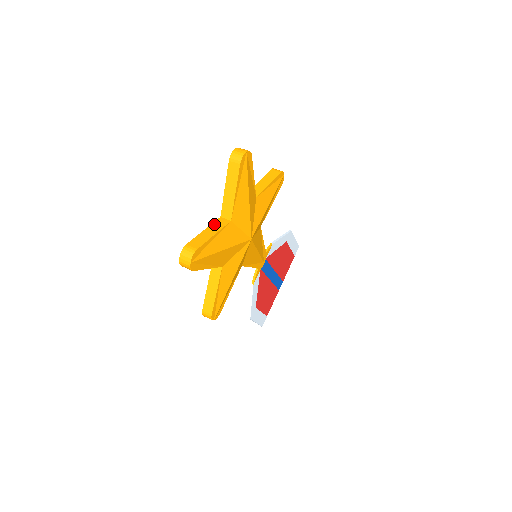
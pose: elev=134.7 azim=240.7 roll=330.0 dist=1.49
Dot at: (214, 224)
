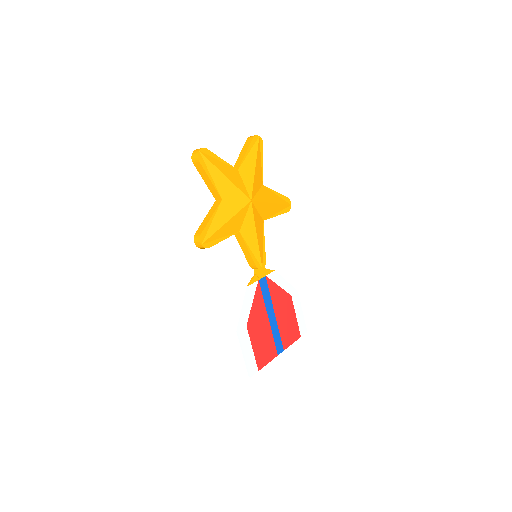
Dot at: occluded
